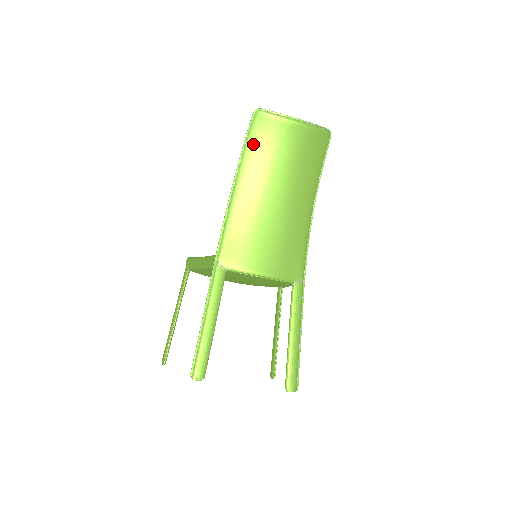
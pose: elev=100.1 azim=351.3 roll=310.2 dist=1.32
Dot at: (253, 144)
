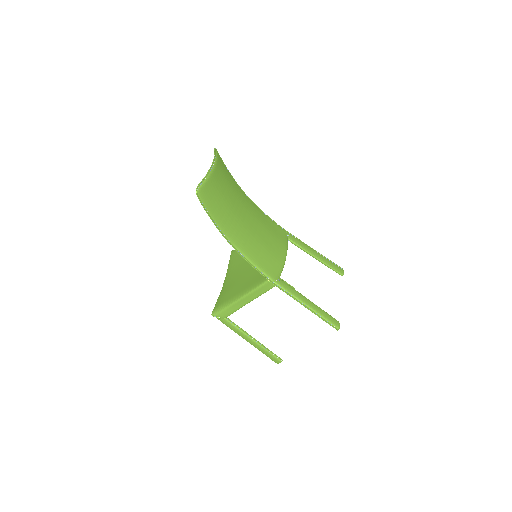
Dot at: (213, 210)
